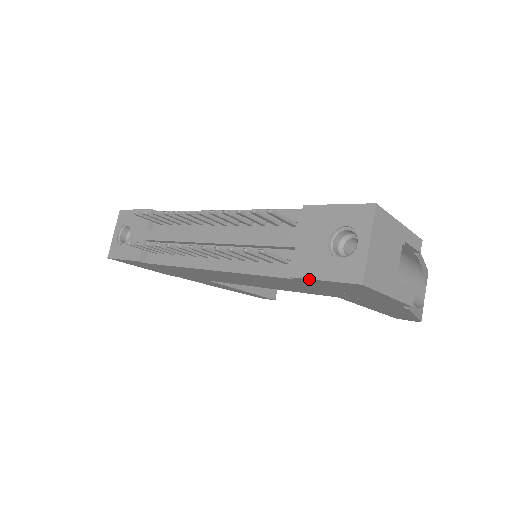
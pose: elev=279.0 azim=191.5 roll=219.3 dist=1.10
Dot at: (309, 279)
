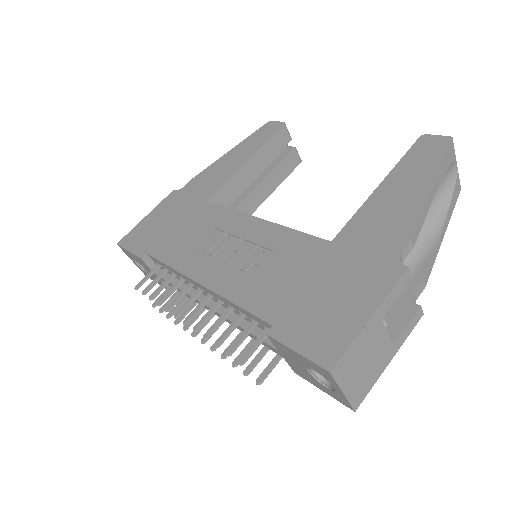
Dot at: (311, 382)
